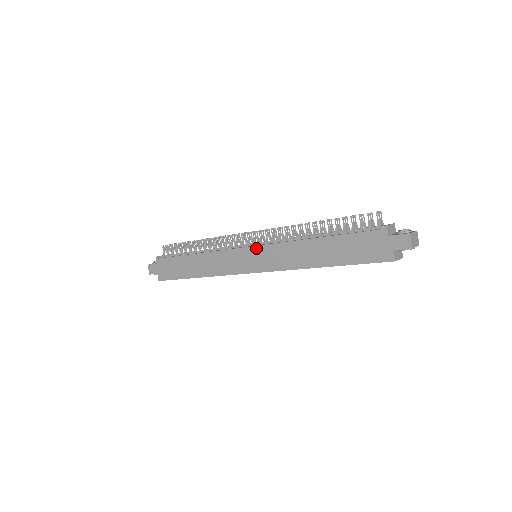
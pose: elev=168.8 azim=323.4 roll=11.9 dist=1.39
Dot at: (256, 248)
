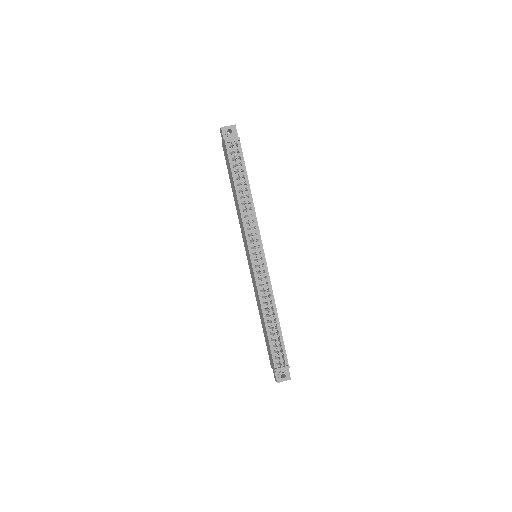
Dot at: (251, 265)
